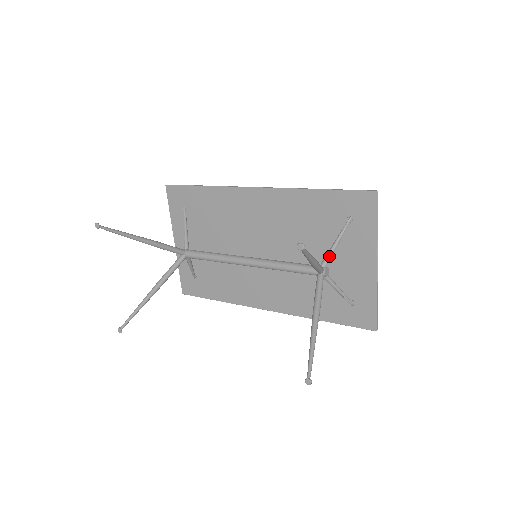
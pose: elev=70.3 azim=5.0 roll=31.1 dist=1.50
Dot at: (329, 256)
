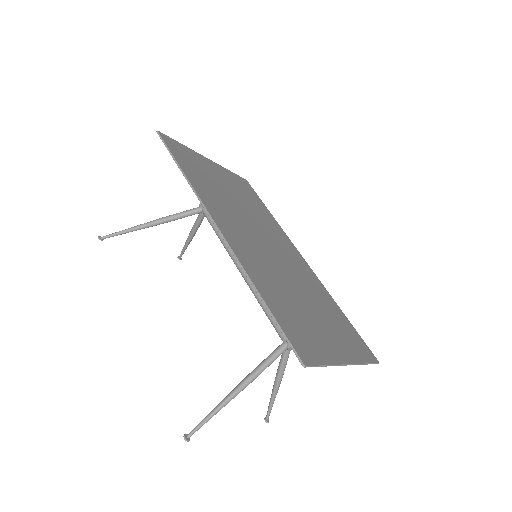
Dot at: occluded
